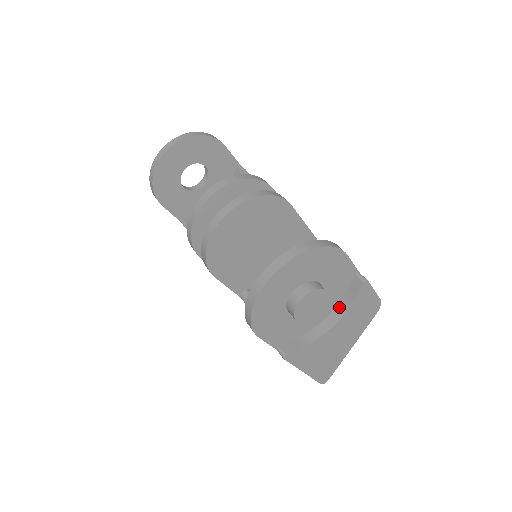
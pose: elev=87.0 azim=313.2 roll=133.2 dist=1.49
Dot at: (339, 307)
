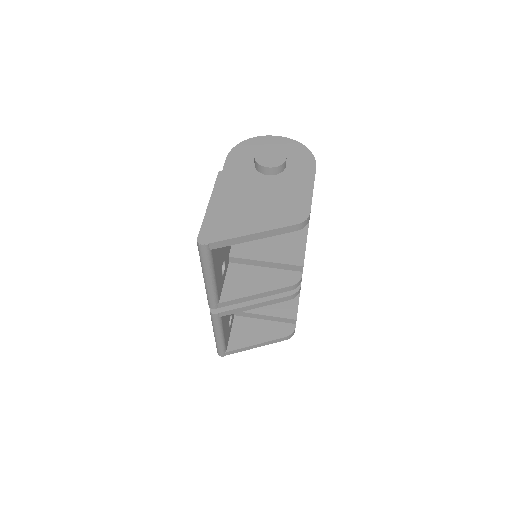
Dot at: occluded
